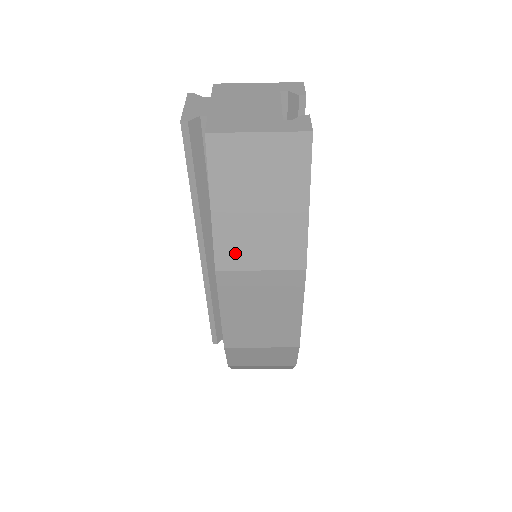
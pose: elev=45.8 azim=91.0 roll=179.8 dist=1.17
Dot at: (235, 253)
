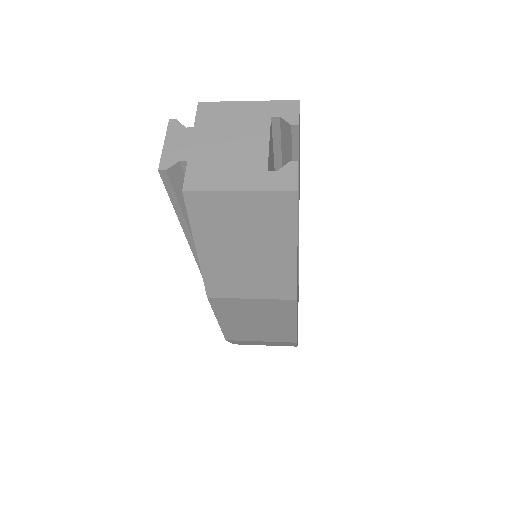
Dot at: (225, 285)
